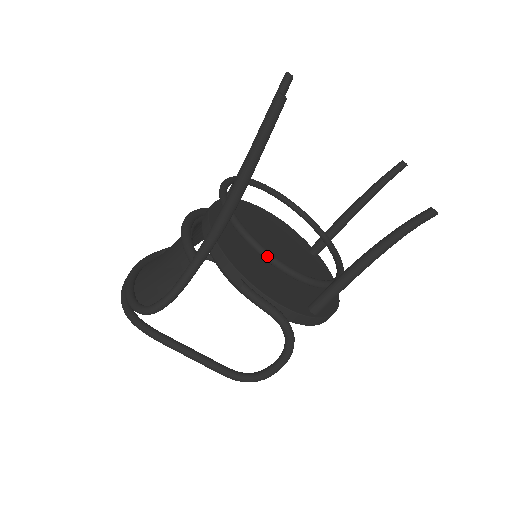
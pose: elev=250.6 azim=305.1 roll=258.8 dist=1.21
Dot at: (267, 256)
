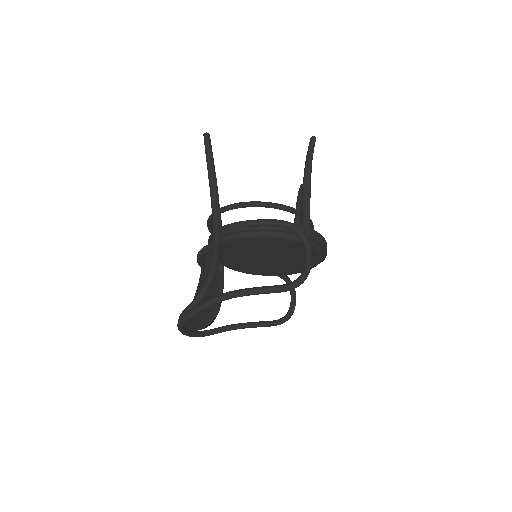
Dot at: (251, 202)
